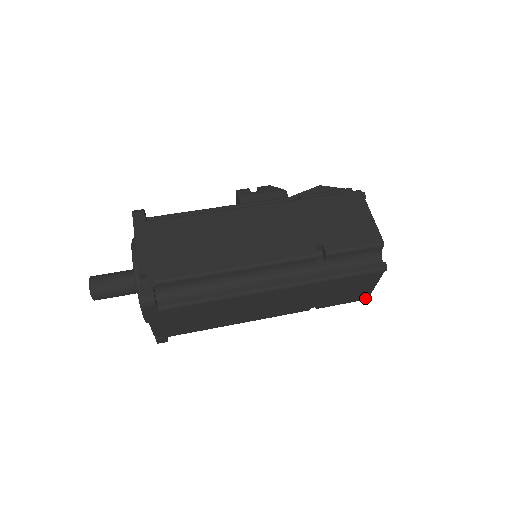
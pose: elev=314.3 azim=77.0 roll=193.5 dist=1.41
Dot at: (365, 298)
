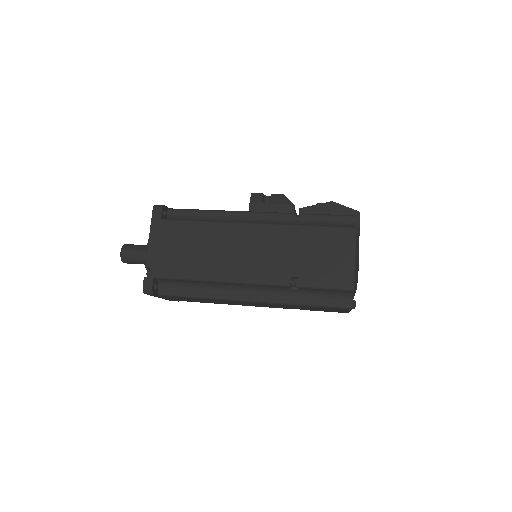
Dot at: (345, 312)
